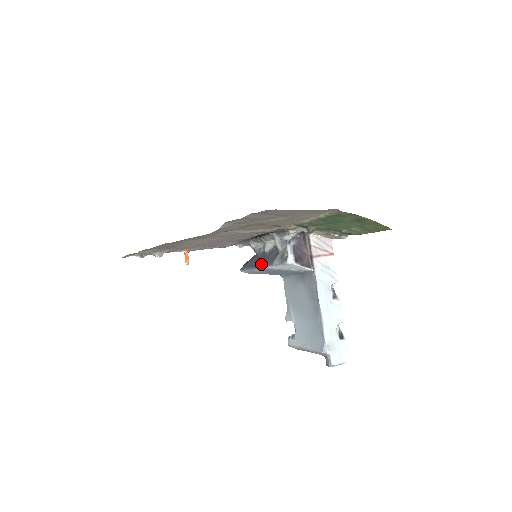
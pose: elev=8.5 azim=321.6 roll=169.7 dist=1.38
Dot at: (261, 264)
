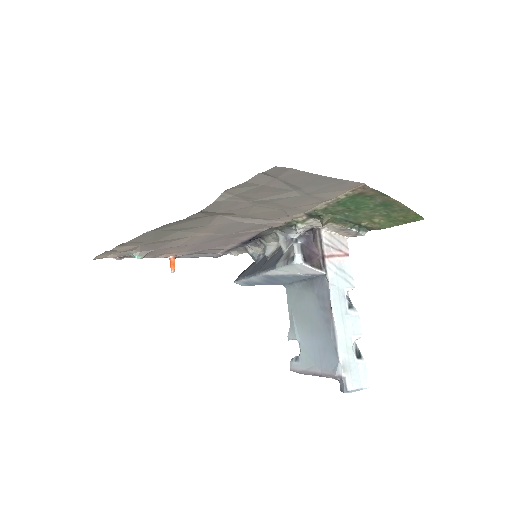
Dot at: (261, 270)
